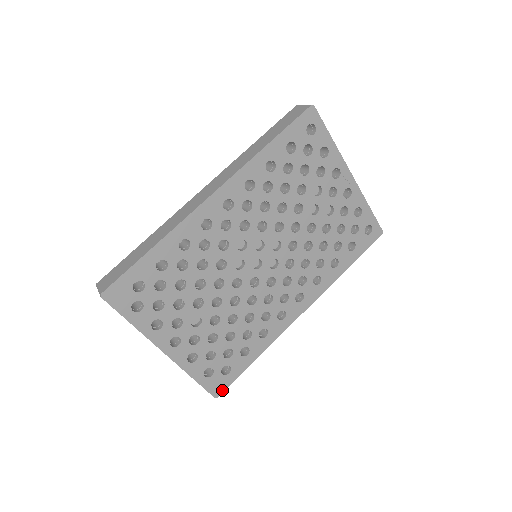
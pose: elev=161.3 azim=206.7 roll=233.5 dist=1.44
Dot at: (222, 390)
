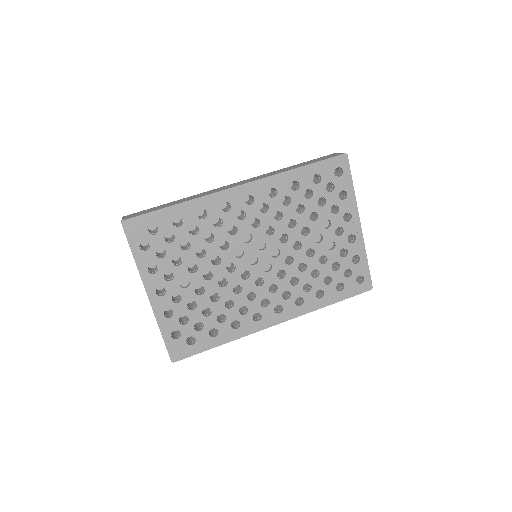
Dot at: (180, 358)
